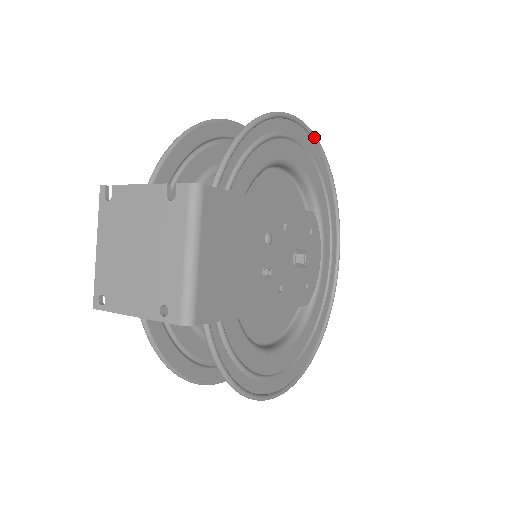
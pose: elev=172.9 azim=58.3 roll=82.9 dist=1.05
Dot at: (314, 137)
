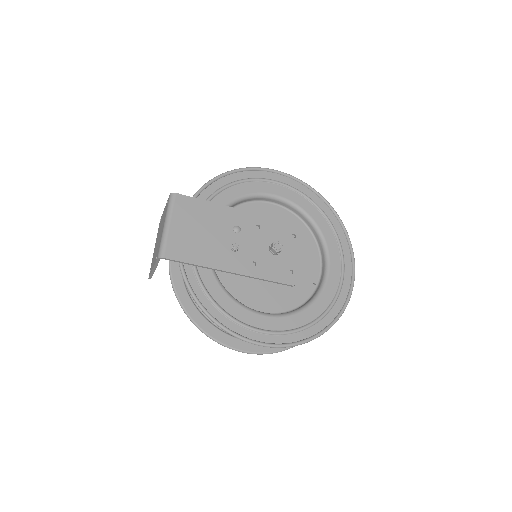
Dot at: (302, 182)
